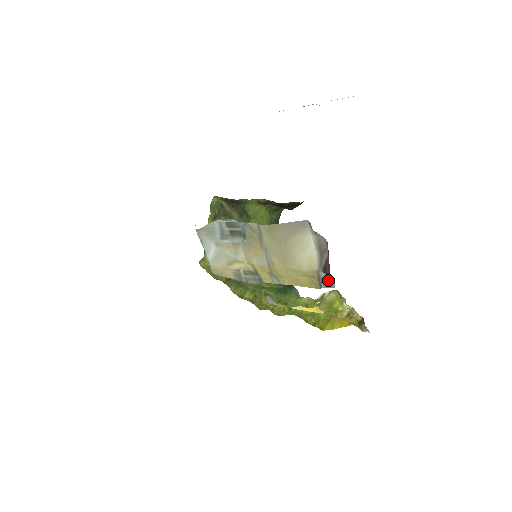
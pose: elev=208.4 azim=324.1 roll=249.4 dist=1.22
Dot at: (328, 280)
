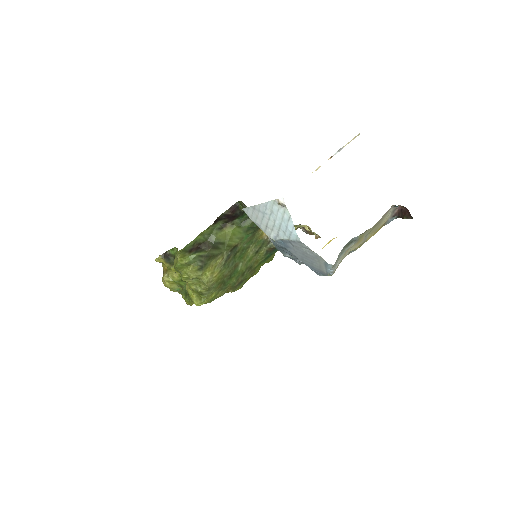
Dot at: (393, 219)
